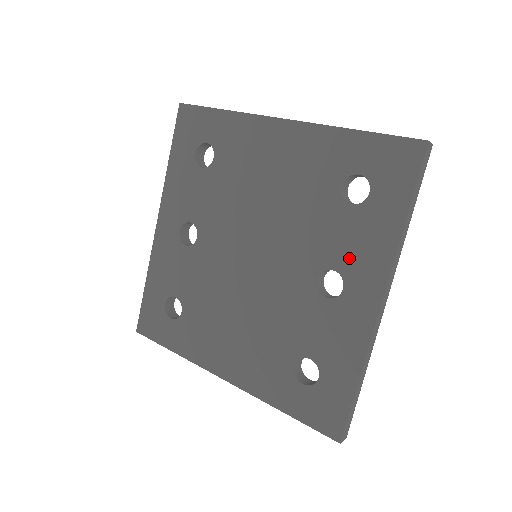
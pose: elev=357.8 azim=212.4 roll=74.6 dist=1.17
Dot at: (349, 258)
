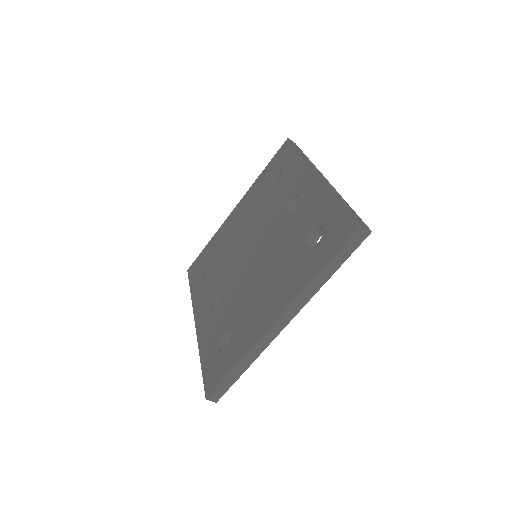
Dot at: (292, 187)
